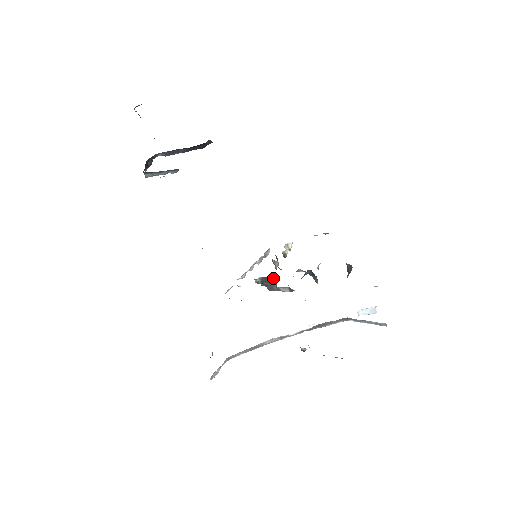
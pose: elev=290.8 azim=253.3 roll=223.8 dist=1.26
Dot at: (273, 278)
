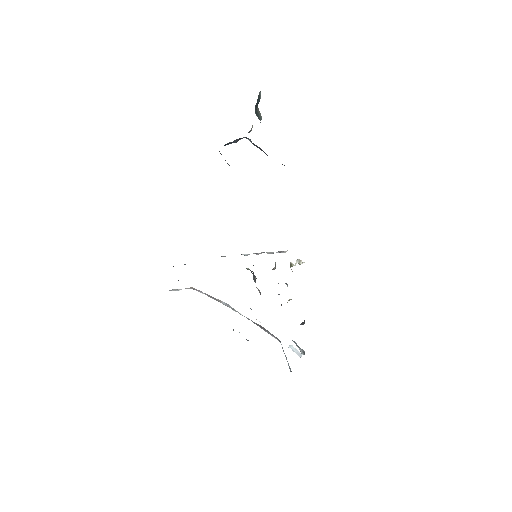
Dot at: occluded
